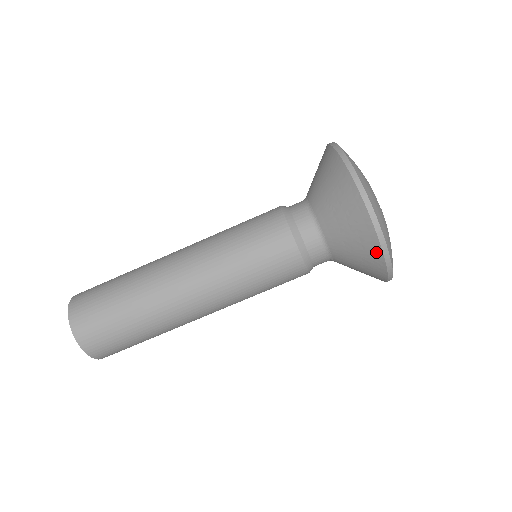
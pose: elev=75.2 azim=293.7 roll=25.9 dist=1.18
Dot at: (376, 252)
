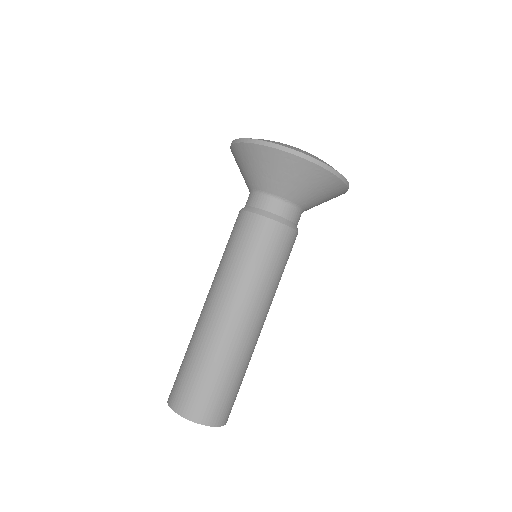
Dot at: (271, 153)
